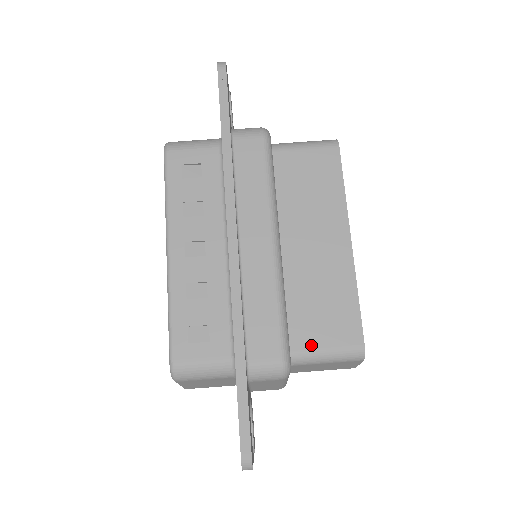
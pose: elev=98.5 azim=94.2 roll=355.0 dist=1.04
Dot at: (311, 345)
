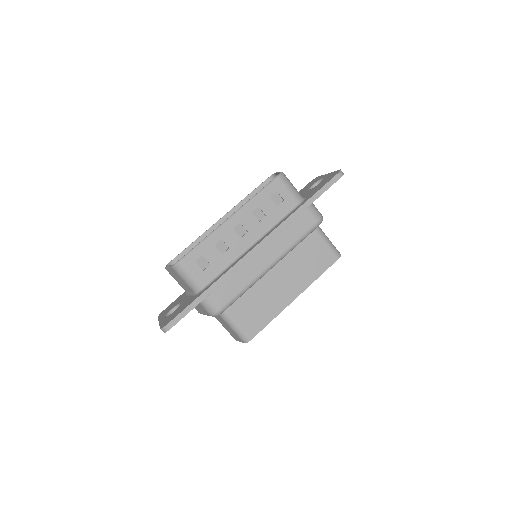
Dot at: (235, 316)
